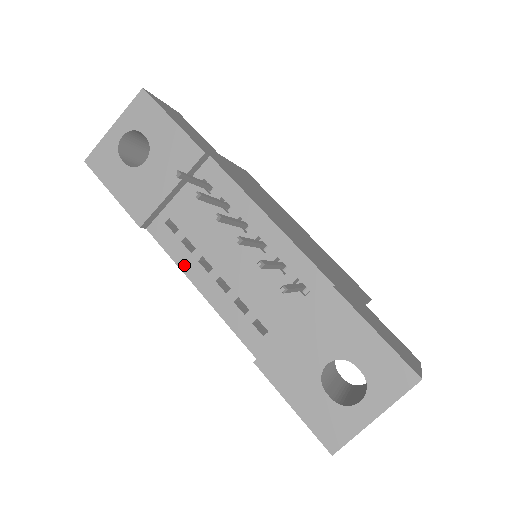
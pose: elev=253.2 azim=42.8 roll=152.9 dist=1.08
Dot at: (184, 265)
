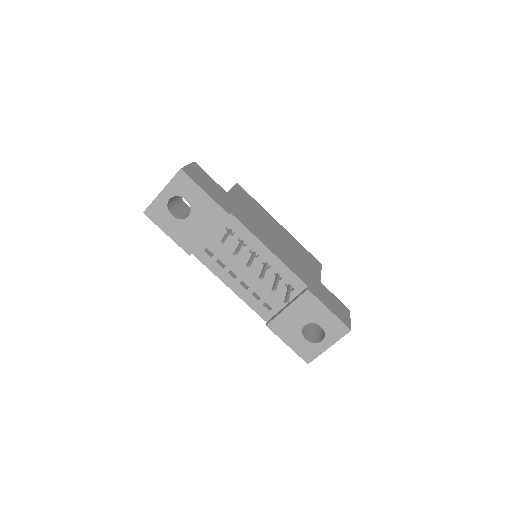
Dot at: (219, 275)
